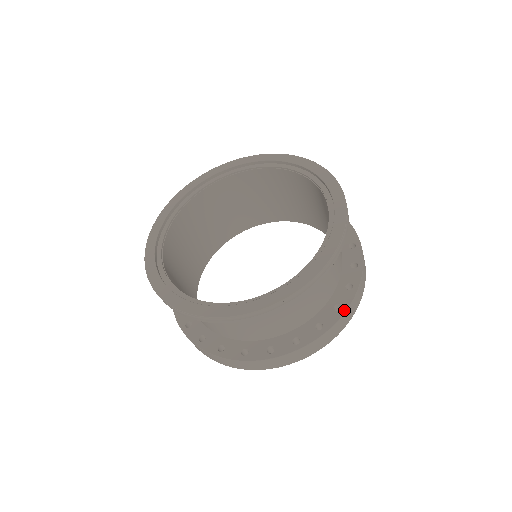
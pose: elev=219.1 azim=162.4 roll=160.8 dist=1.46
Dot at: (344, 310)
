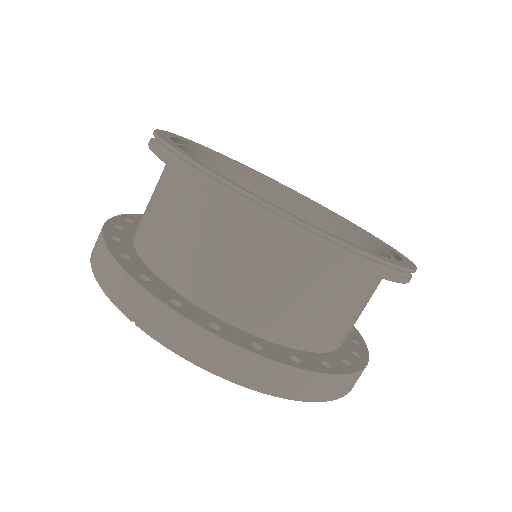
Dot at: (260, 353)
